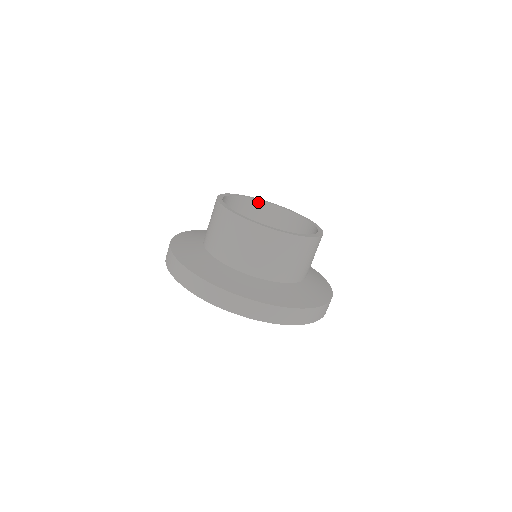
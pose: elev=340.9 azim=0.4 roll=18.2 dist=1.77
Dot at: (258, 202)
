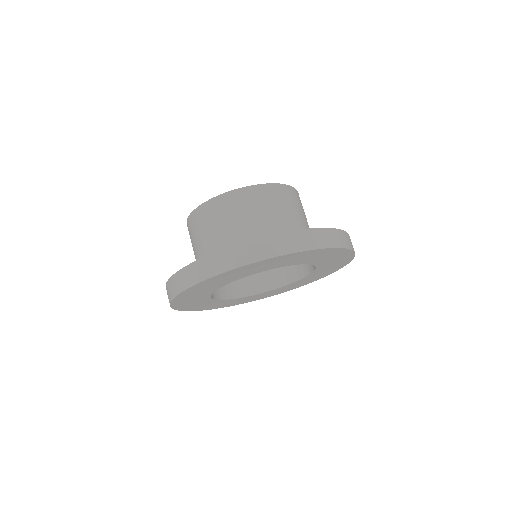
Dot at: occluded
